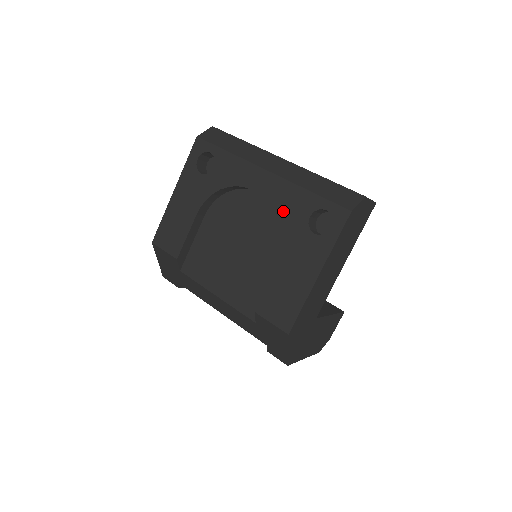
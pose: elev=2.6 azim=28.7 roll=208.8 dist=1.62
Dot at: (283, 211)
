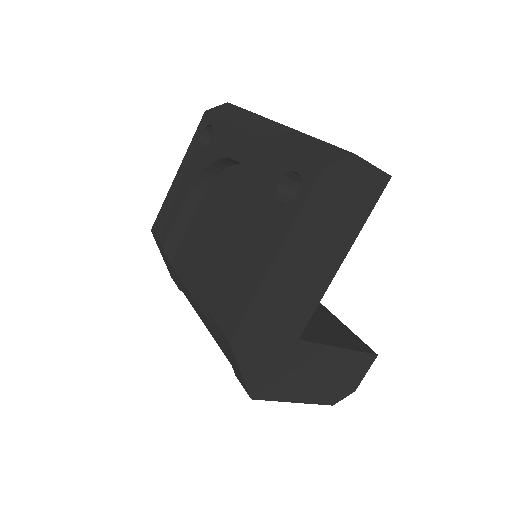
Dot at: (255, 180)
